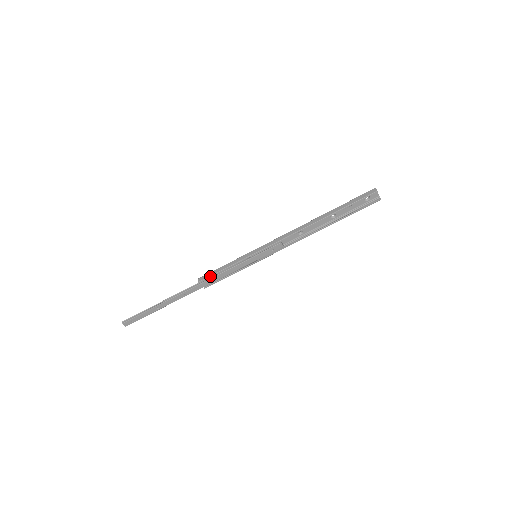
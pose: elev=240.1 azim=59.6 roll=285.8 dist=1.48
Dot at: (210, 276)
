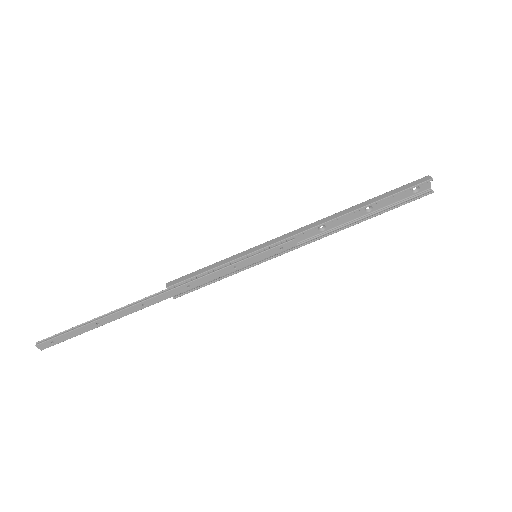
Dot at: (186, 279)
